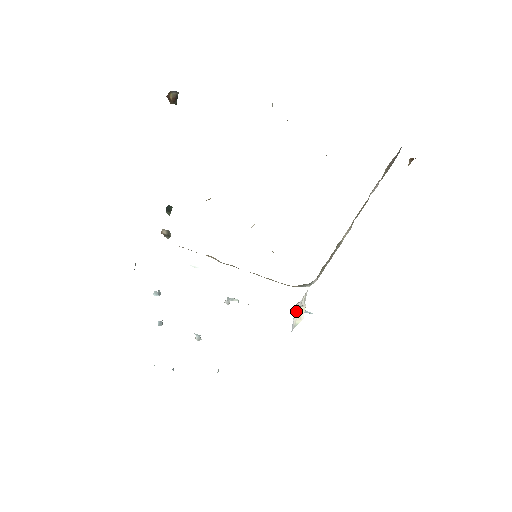
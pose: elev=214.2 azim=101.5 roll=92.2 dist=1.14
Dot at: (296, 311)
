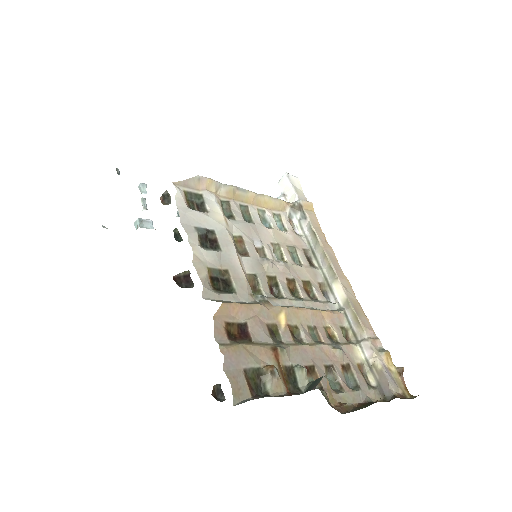
Dot at: (279, 198)
